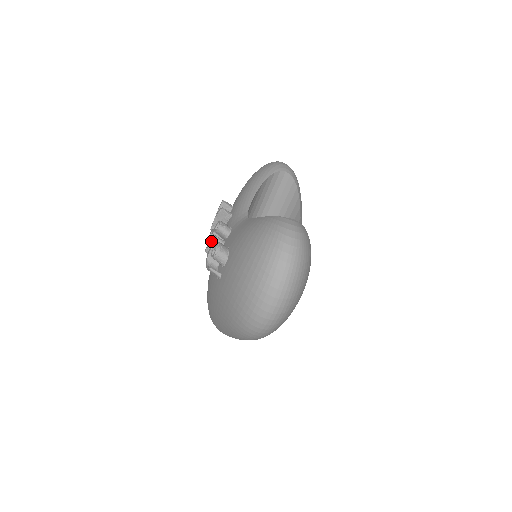
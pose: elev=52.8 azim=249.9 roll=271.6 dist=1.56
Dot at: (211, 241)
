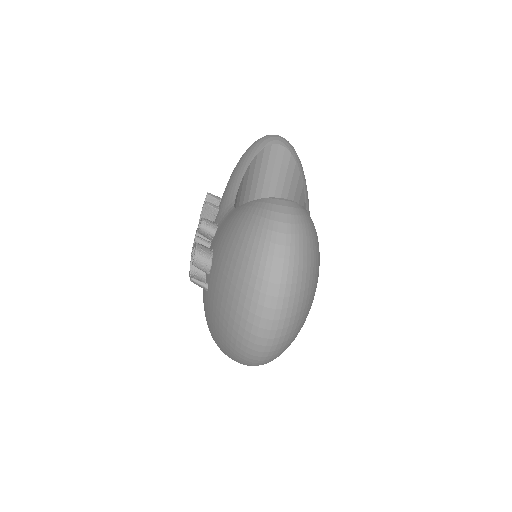
Dot at: occluded
